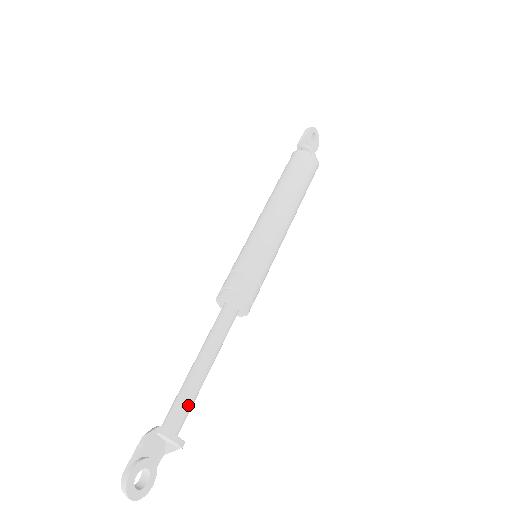
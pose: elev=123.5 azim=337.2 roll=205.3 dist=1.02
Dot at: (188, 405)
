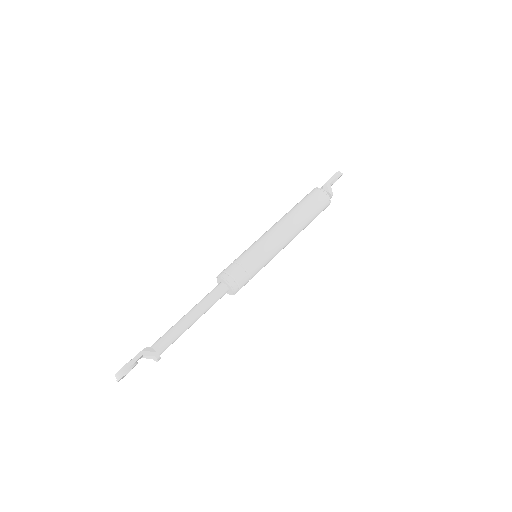
Dot at: occluded
